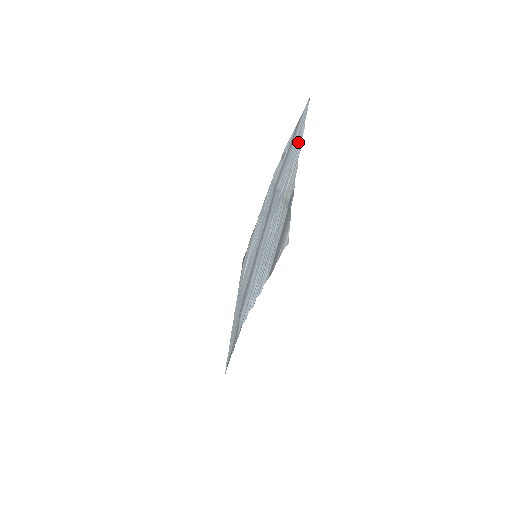
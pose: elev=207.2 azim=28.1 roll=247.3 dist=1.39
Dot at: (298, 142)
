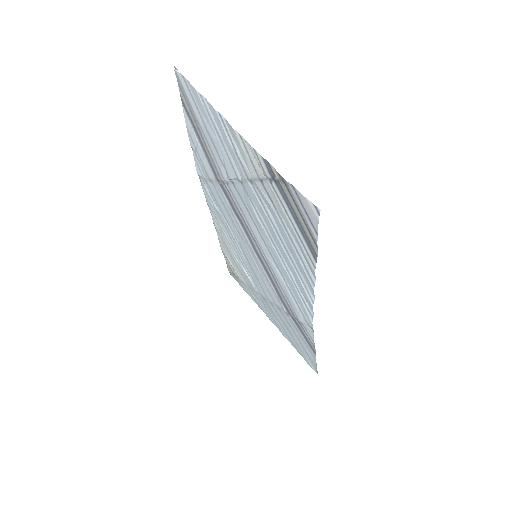
Dot at: (210, 117)
